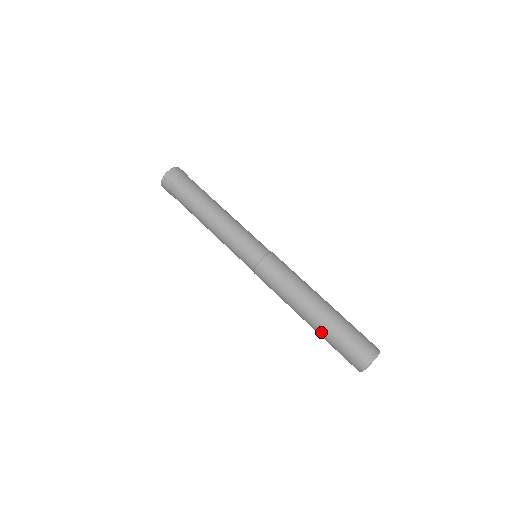
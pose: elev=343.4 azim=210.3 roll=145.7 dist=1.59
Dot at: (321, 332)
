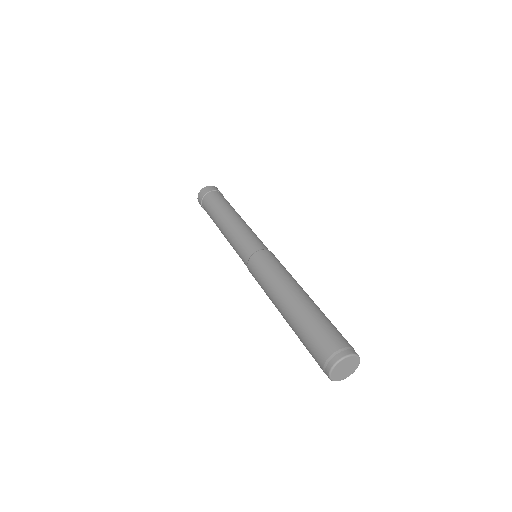
Dot at: (295, 333)
